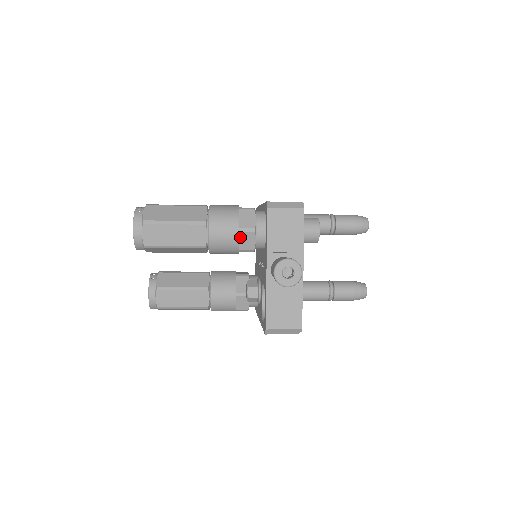
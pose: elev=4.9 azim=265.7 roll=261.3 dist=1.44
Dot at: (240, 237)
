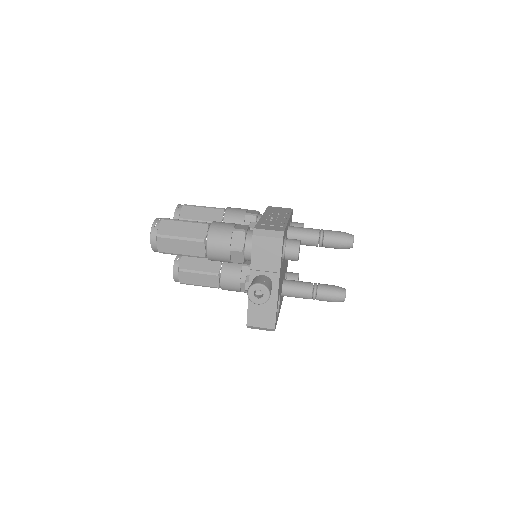
Dot at: (231, 254)
